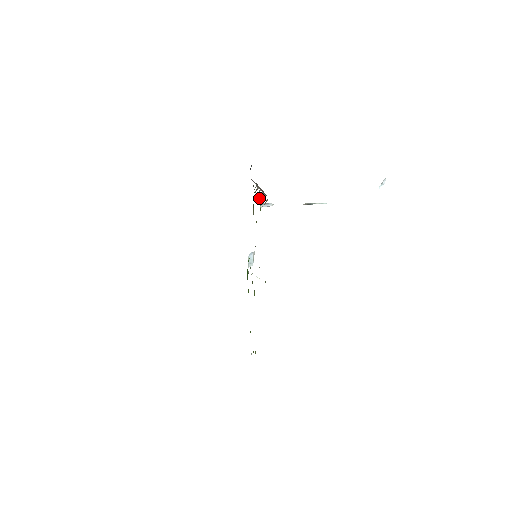
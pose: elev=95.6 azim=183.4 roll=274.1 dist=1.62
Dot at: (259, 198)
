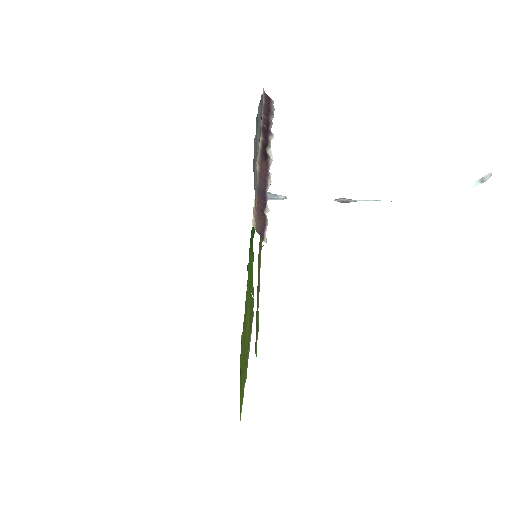
Dot at: occluded
